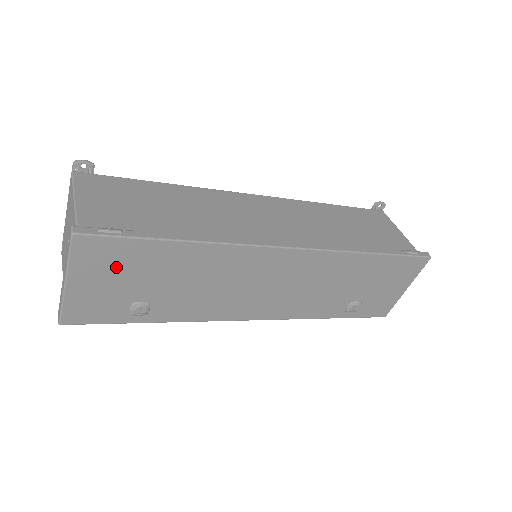
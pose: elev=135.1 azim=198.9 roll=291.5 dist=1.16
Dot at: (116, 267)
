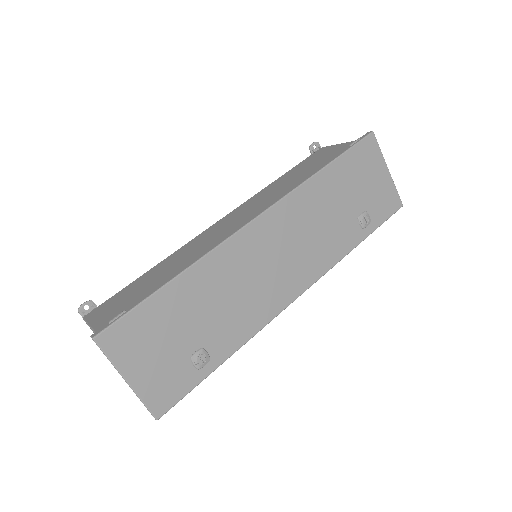
Dot at: (148, 339)
